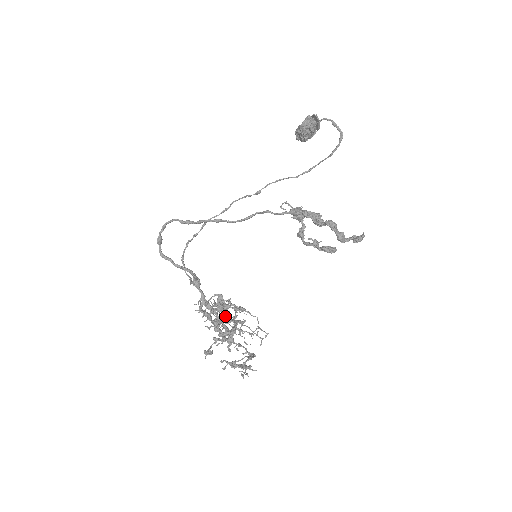
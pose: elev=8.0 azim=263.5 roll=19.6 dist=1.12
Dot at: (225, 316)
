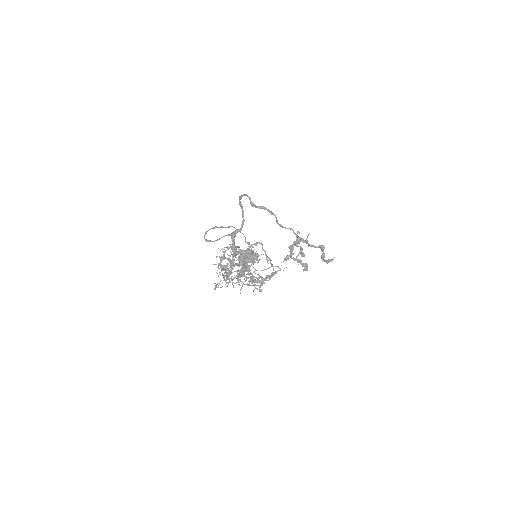
Dot at: (251, 256)
